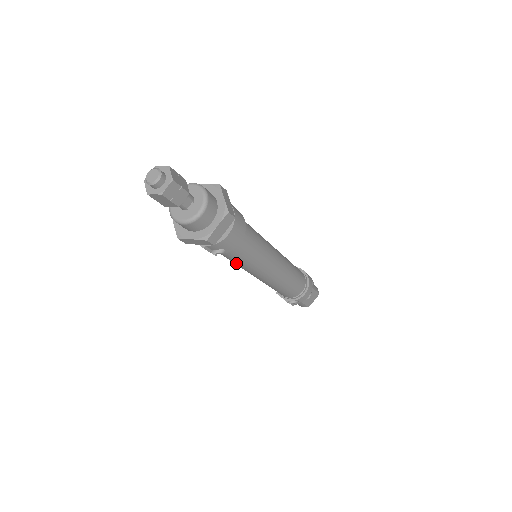
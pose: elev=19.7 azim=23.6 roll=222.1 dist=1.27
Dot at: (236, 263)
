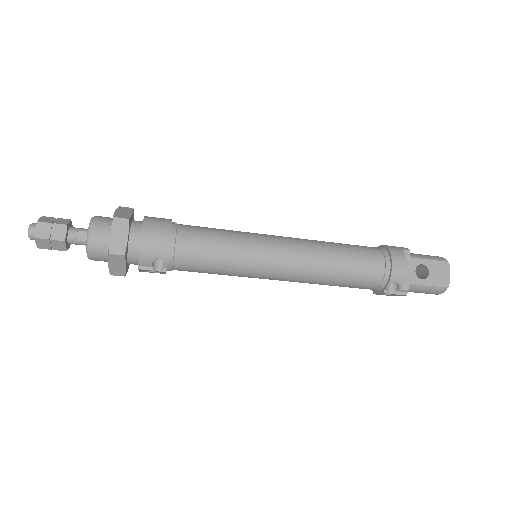
Dot at: (216, 271)
